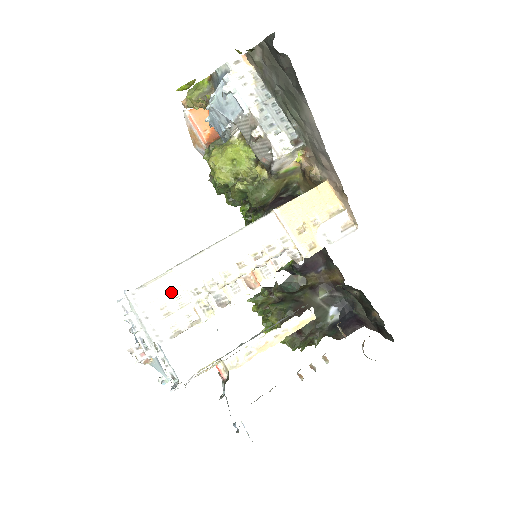
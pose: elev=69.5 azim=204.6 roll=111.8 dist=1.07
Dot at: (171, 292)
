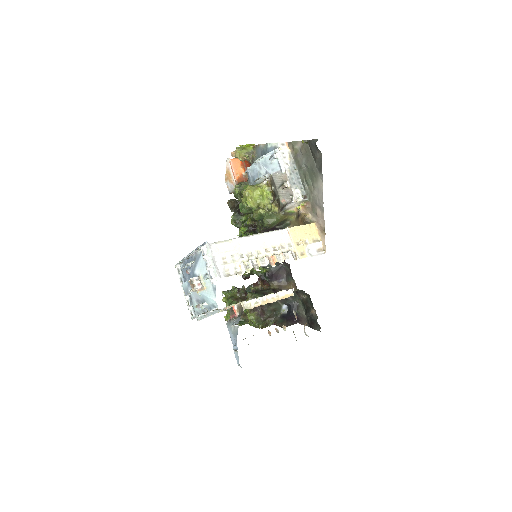
Dot at: (230, 251)
